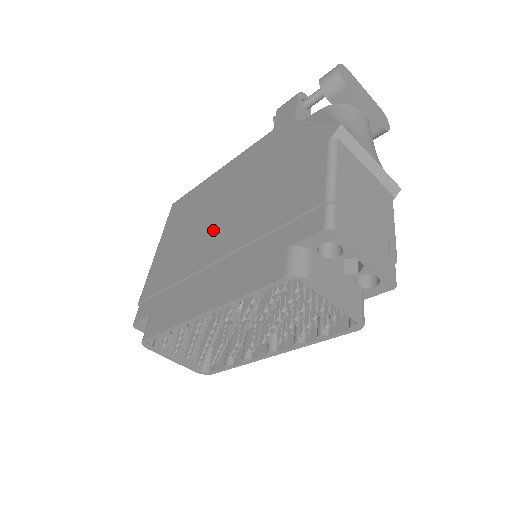
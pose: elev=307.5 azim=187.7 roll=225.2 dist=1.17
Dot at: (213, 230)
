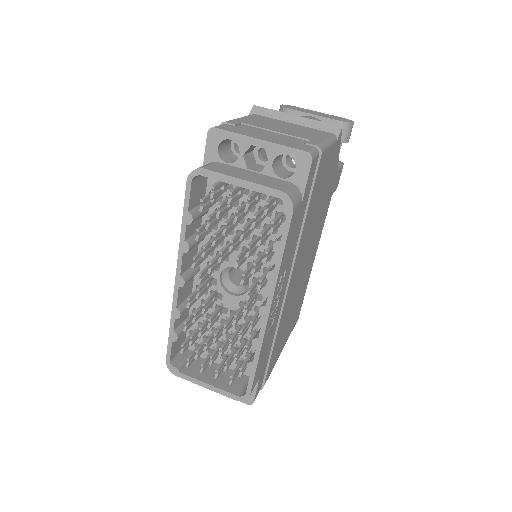
Dot at: occluded
